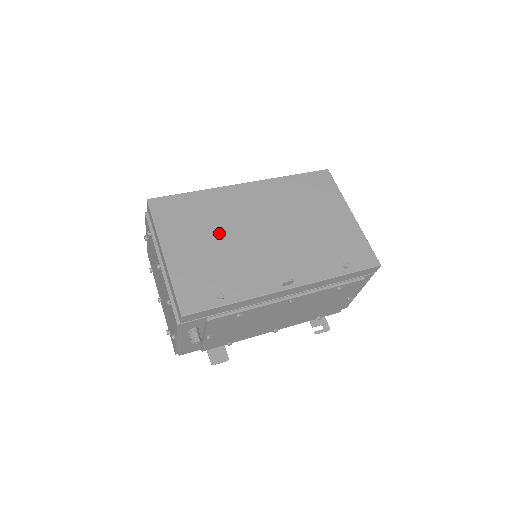
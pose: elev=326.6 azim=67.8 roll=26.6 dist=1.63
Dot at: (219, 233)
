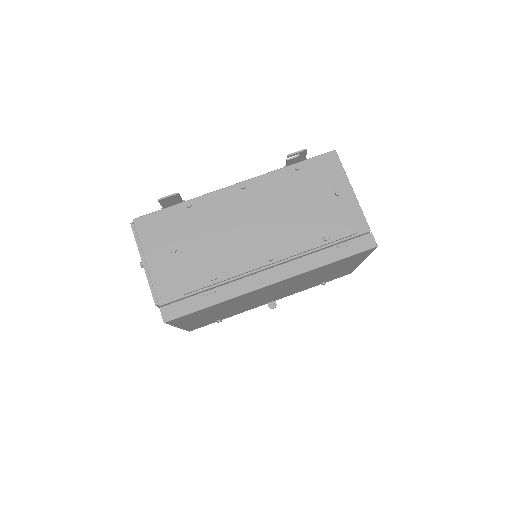
Dot at: (230, 308)
